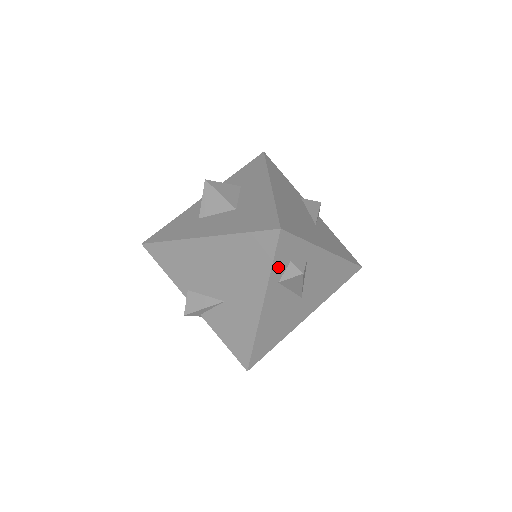
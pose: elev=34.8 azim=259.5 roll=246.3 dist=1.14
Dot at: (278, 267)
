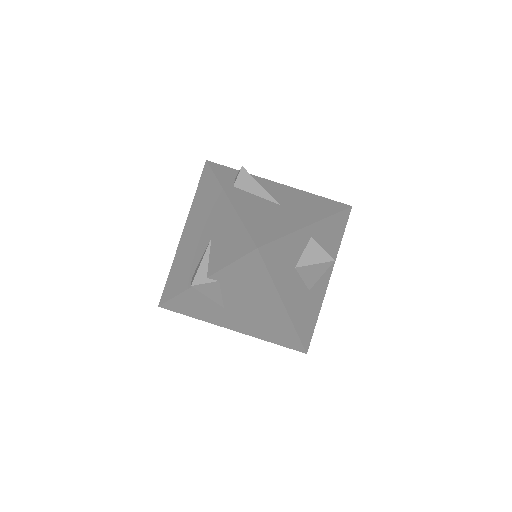
Dot at: (224, 178)
